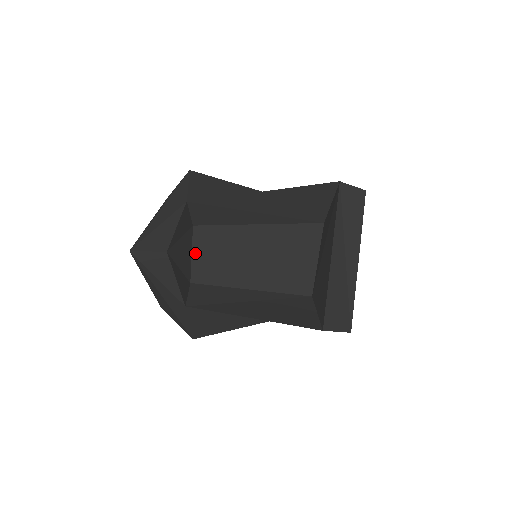
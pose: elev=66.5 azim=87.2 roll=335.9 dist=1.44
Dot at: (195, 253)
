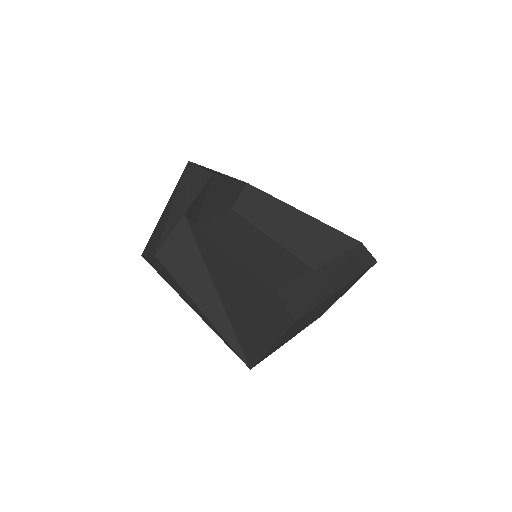
Dot at: (217, 219)
